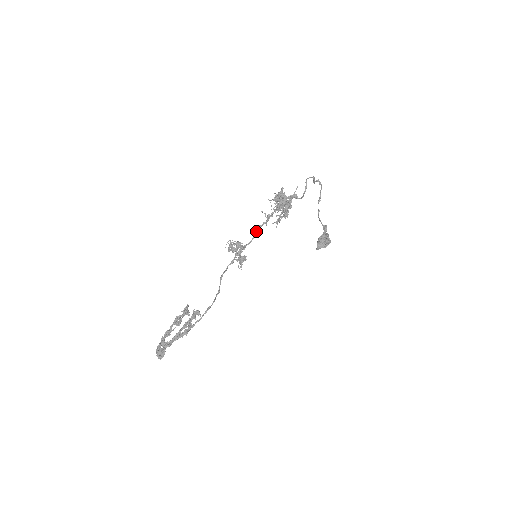
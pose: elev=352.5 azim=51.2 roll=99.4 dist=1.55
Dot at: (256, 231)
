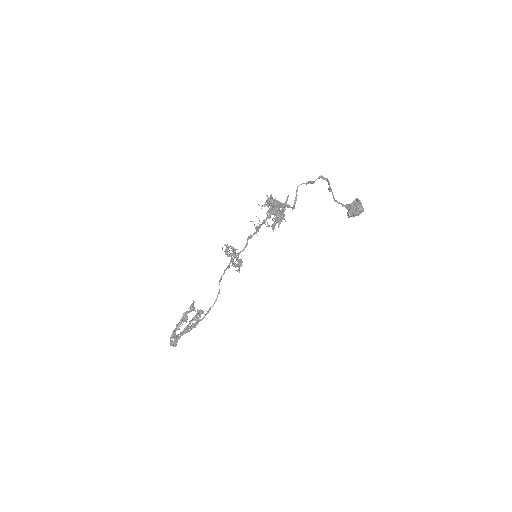
Dot at: occluded
